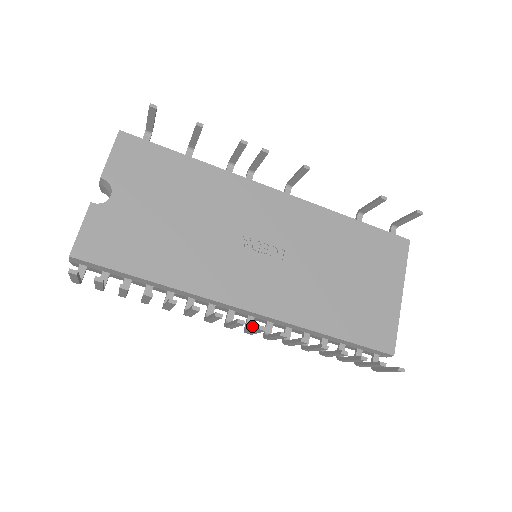
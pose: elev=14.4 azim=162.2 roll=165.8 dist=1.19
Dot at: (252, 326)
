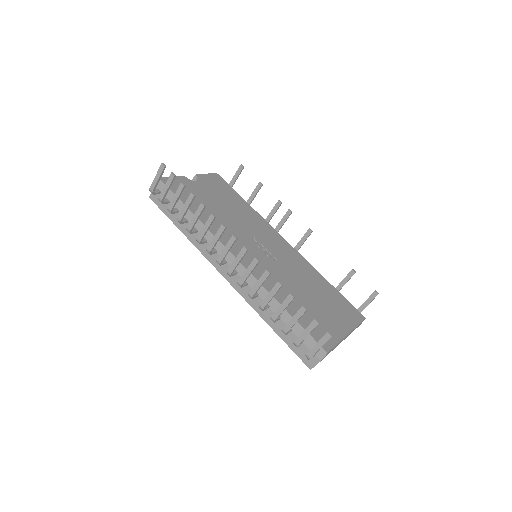
Dot at: (233, 274)
